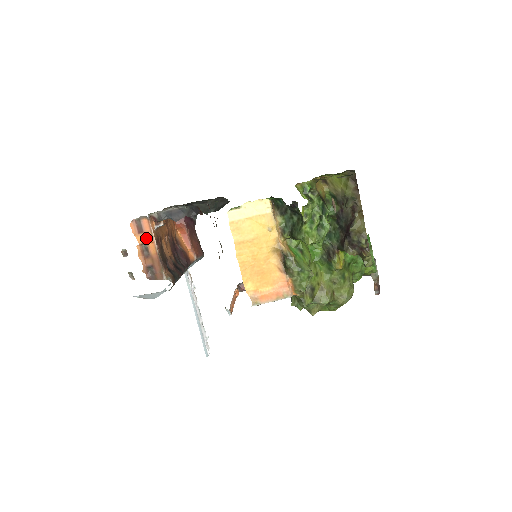
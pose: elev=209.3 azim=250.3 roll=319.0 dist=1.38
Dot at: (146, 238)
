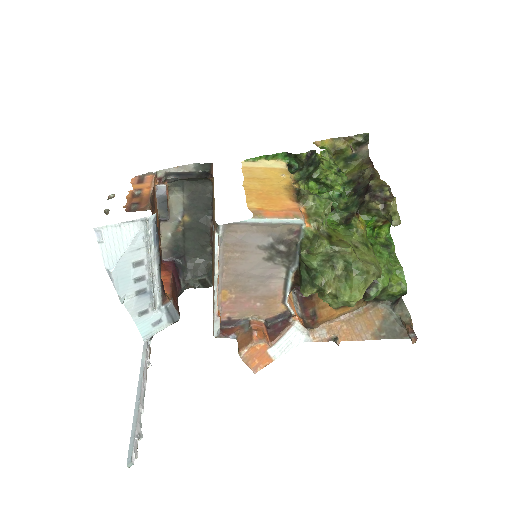
Dot at: (143, 186)
